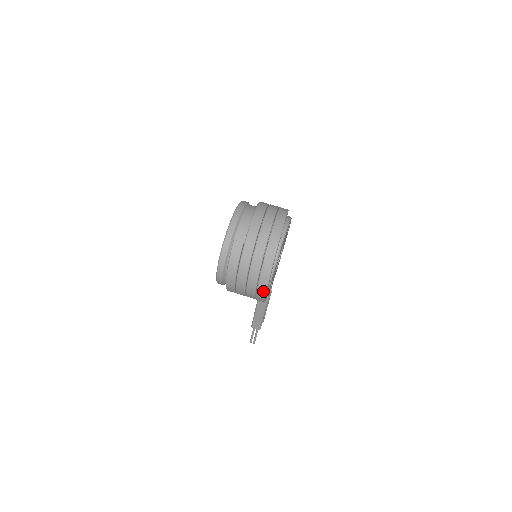
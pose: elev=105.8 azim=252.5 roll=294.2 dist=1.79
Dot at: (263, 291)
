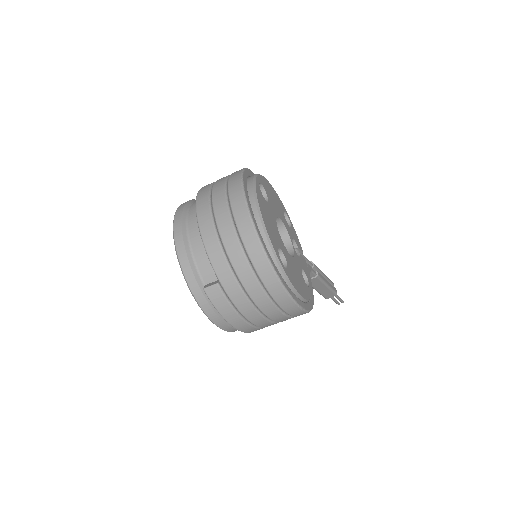
Dot at: (298, 312)
